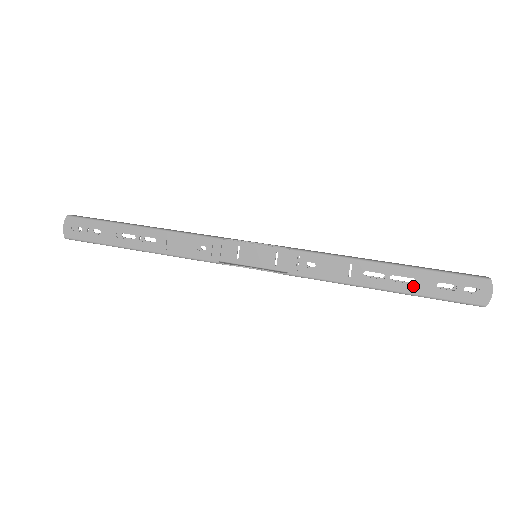
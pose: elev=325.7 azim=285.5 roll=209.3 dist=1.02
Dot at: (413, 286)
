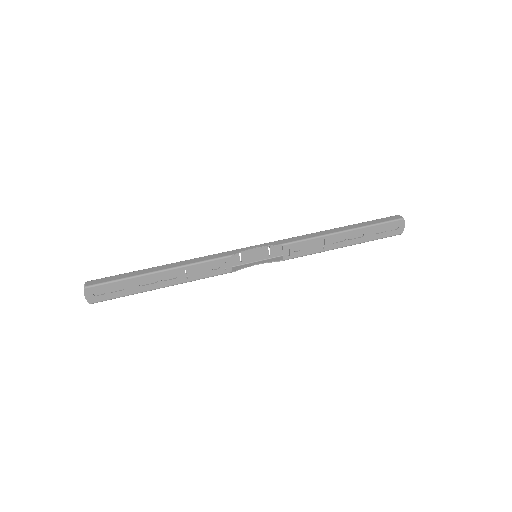
Dot at: (362, 238)
